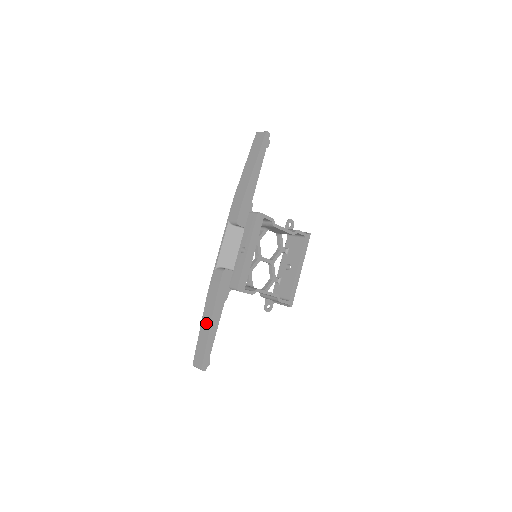
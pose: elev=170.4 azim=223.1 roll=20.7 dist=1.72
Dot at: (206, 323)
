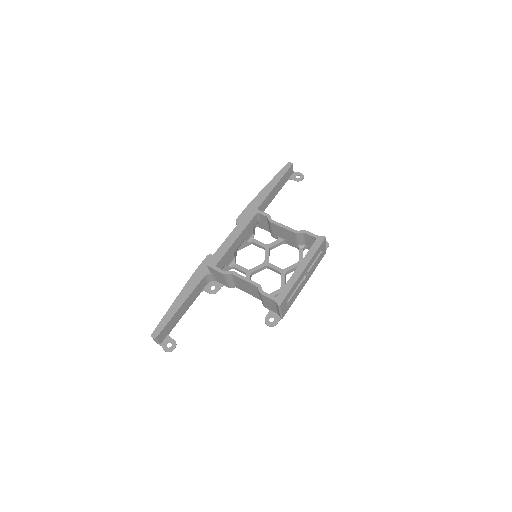
Dot at: occluded
